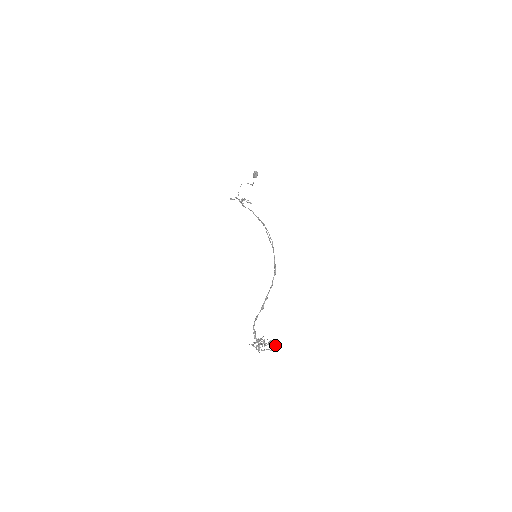
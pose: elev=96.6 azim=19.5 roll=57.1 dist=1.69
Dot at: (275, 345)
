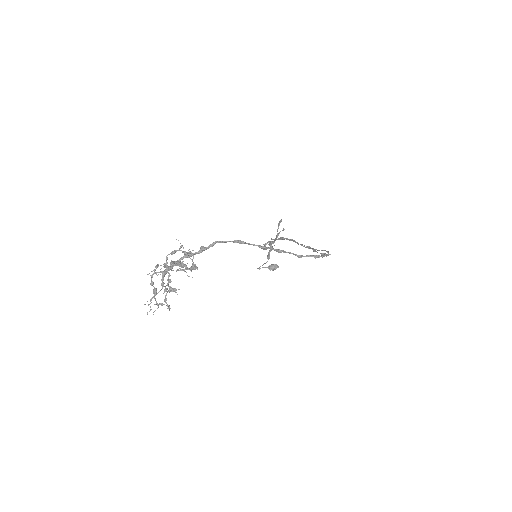
Dot at: (166, 303)
